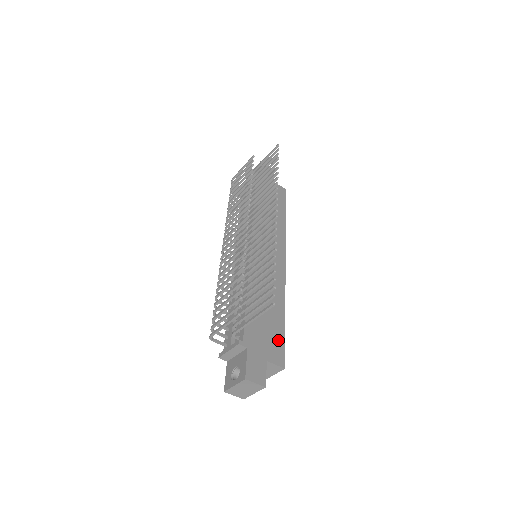
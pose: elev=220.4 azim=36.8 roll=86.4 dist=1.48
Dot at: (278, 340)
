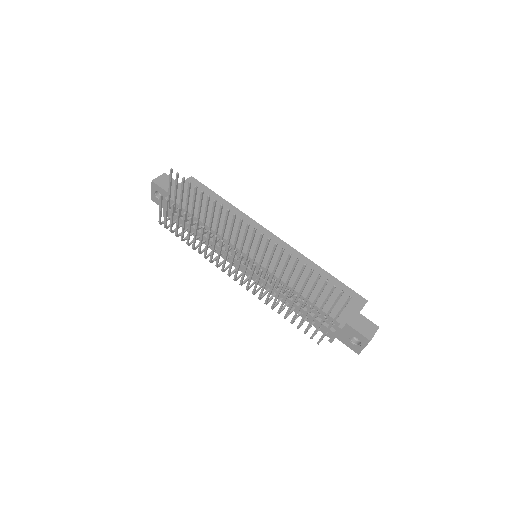
Dot at: (344, 291)
